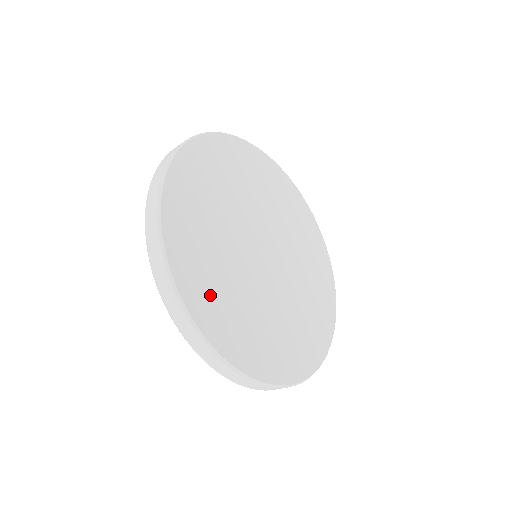
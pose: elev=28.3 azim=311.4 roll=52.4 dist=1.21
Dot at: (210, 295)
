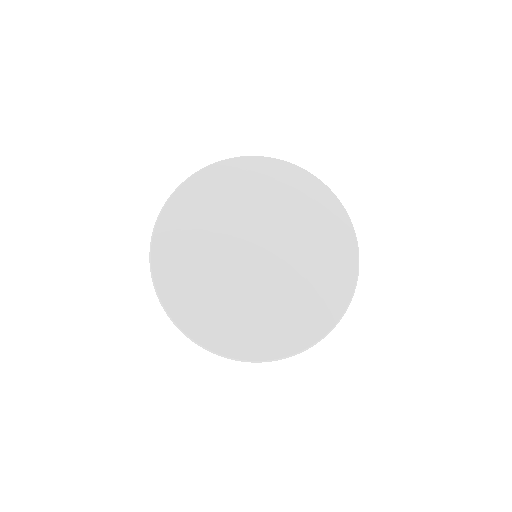
Dot at: (257, 335)
